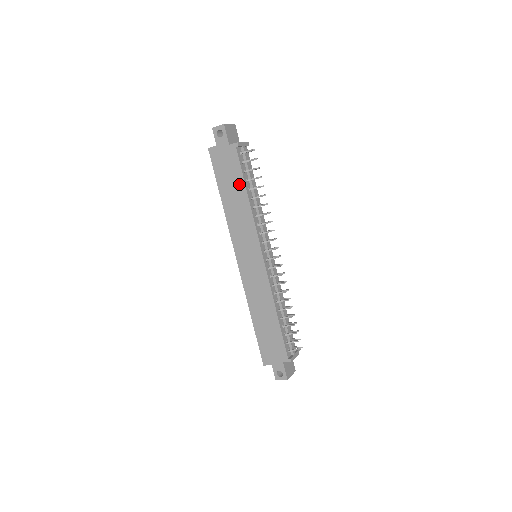
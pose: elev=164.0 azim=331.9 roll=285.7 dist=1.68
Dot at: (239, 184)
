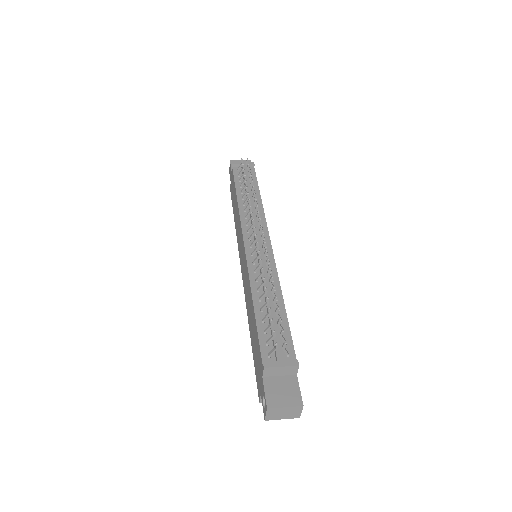
Dot at: (235, 194)
